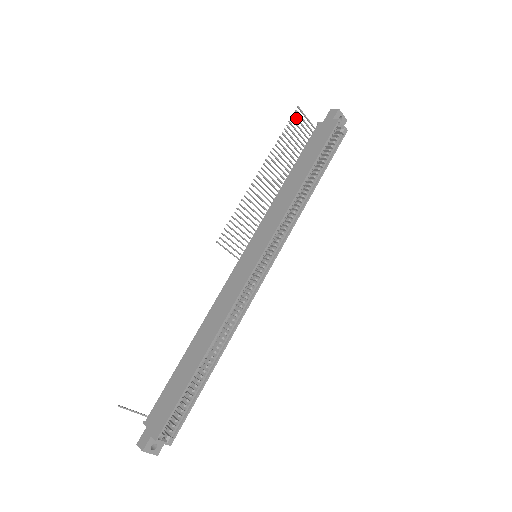
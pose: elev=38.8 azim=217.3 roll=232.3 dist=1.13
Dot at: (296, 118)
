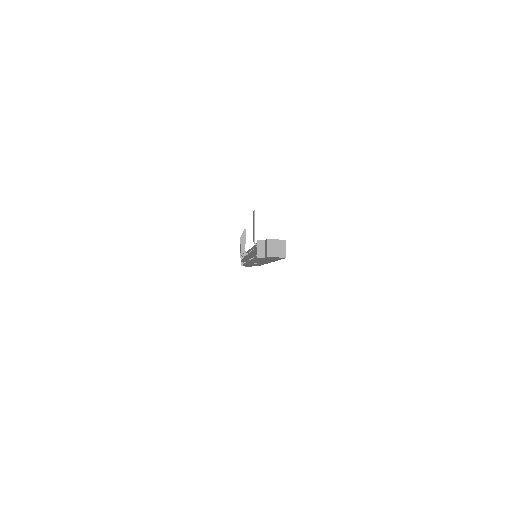
Dot at: occluded
